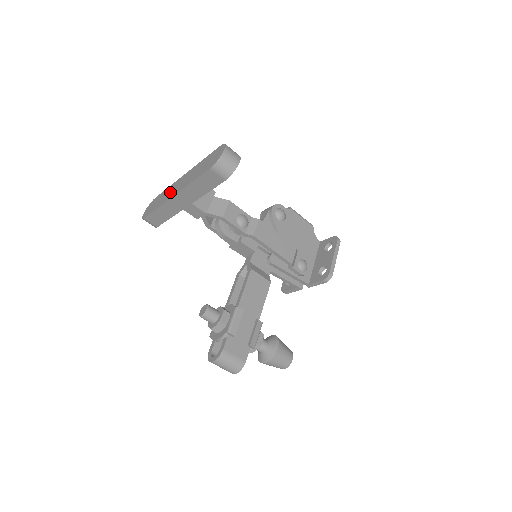
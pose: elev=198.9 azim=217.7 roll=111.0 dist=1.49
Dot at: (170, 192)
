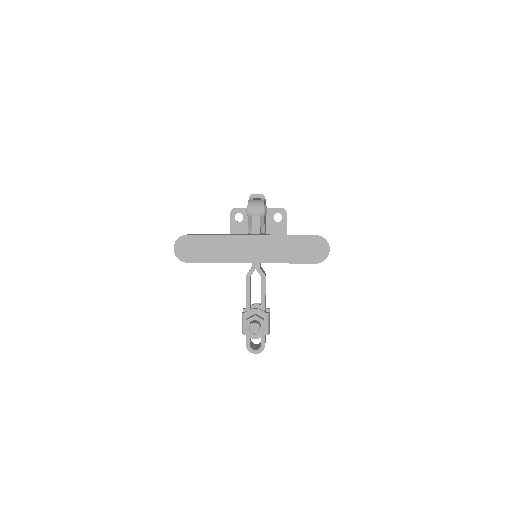
Dot at: (236, 250)
